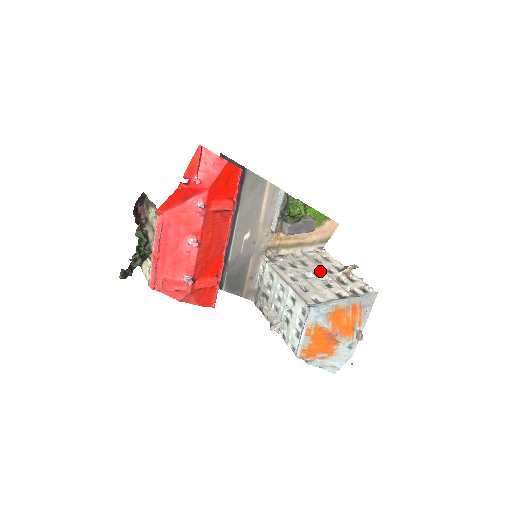
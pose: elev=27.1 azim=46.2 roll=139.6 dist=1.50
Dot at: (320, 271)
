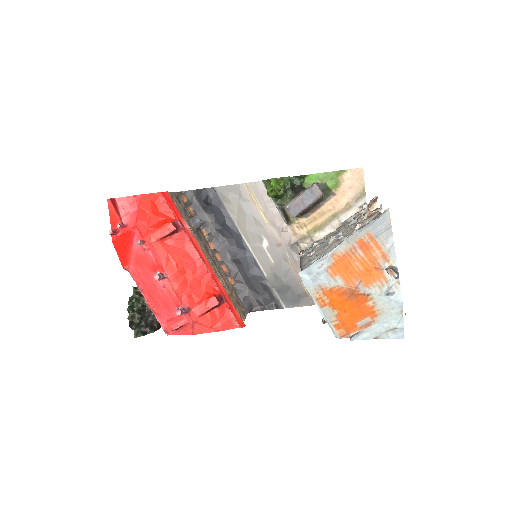
Dot at: (344, 230)
